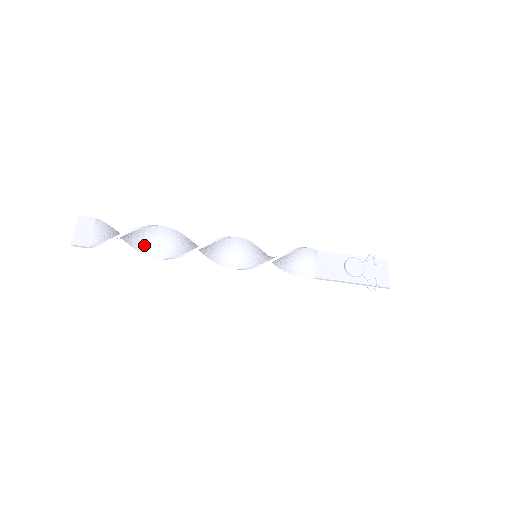
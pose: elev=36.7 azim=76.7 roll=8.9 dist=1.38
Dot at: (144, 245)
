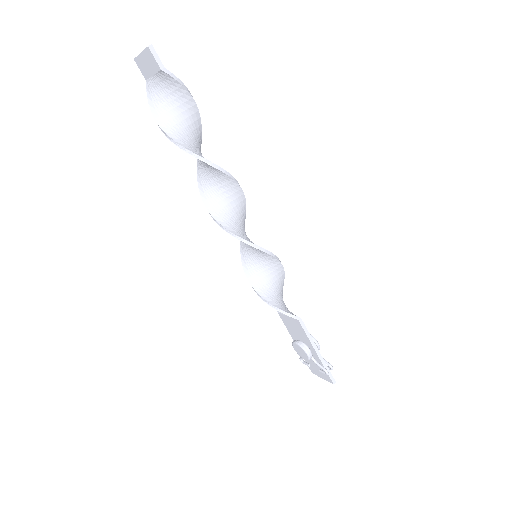
Dot at: (188, 138)
